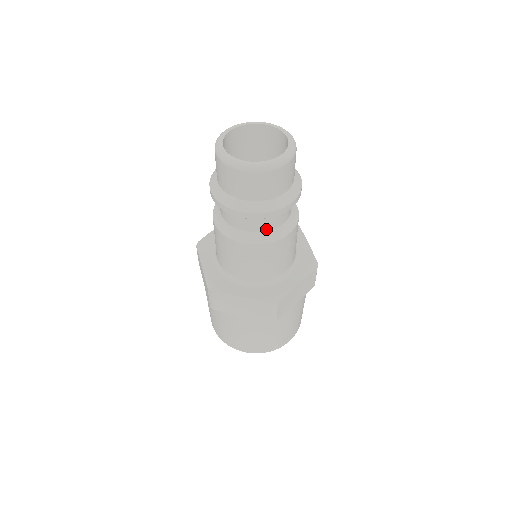
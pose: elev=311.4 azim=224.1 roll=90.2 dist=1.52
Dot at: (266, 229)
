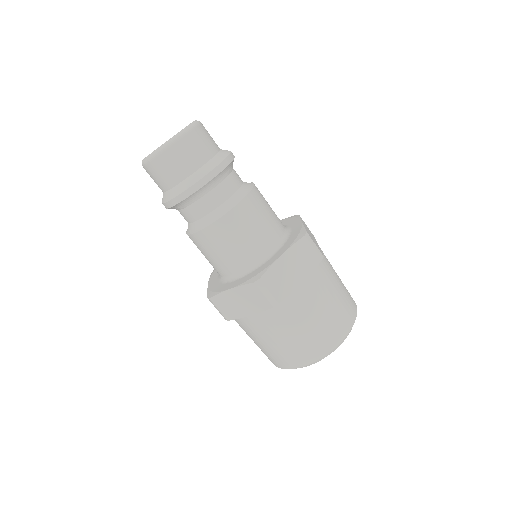
Dot at: (211, 208)
